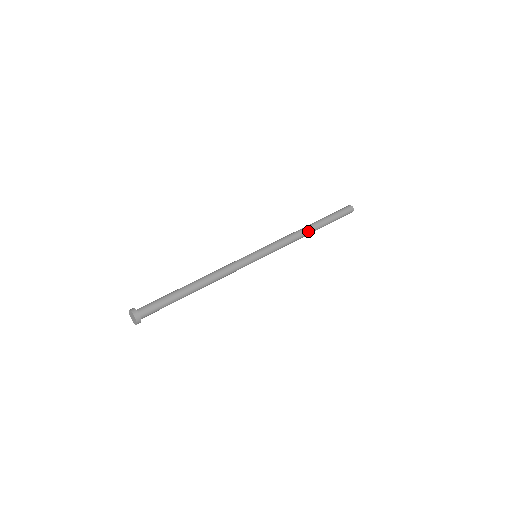
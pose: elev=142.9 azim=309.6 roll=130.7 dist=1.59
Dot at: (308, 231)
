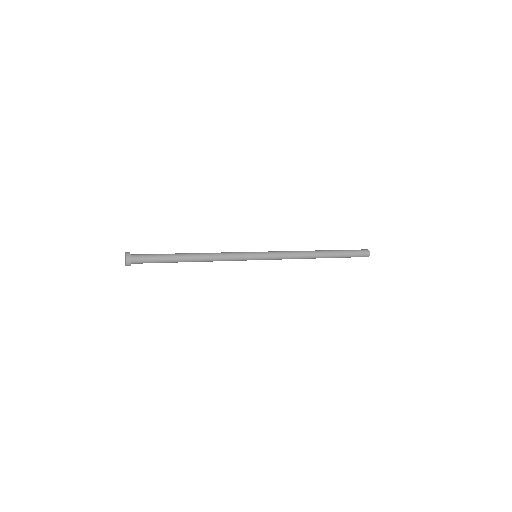
Dot at: (314, 251)
